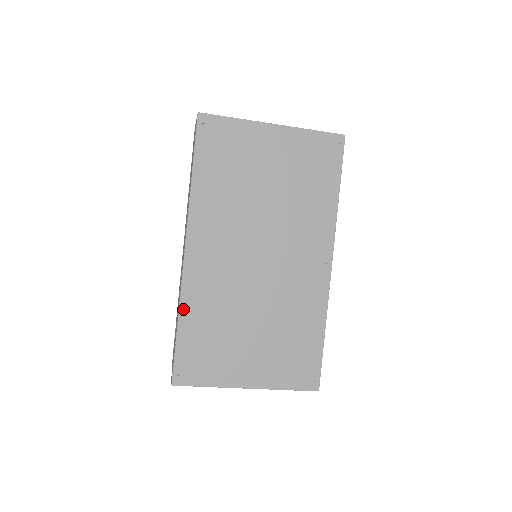
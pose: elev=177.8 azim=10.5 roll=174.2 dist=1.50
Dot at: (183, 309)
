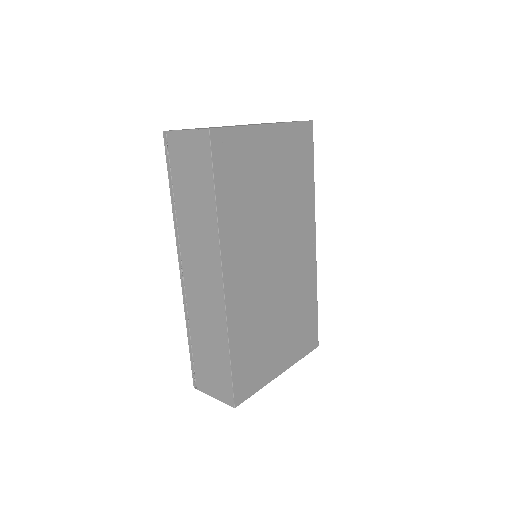
Dot at: (231, 338)
